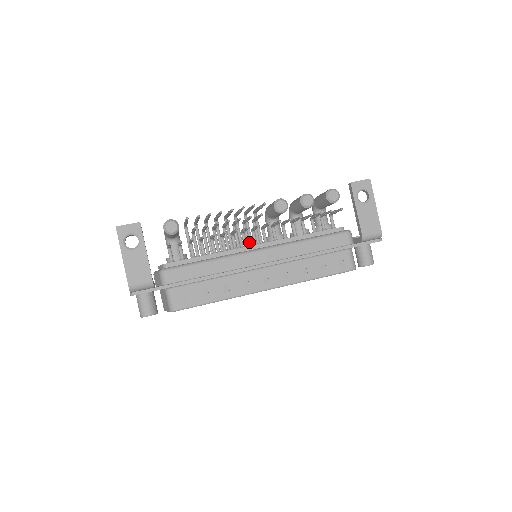
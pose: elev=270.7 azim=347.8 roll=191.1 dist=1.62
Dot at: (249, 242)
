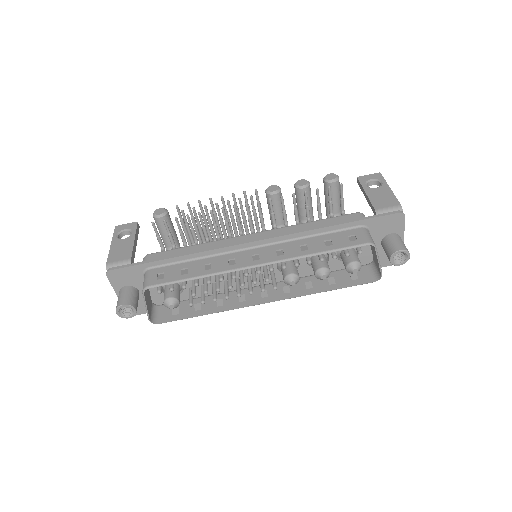
Dot at: occluded
